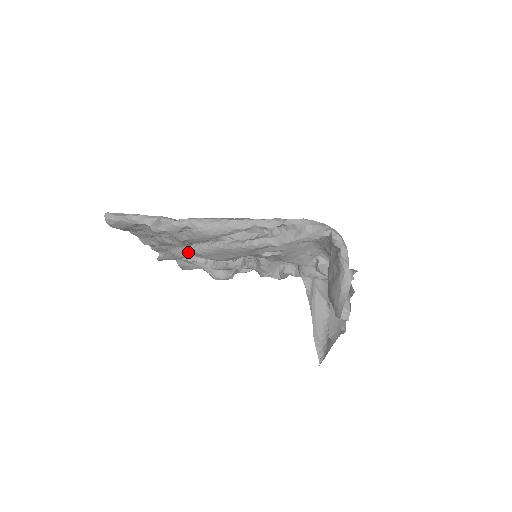
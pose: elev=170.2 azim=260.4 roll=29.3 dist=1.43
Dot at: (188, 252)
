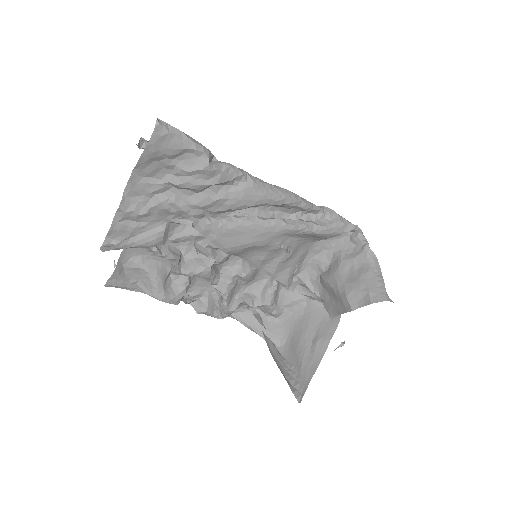
Dot at: (202, 223)
